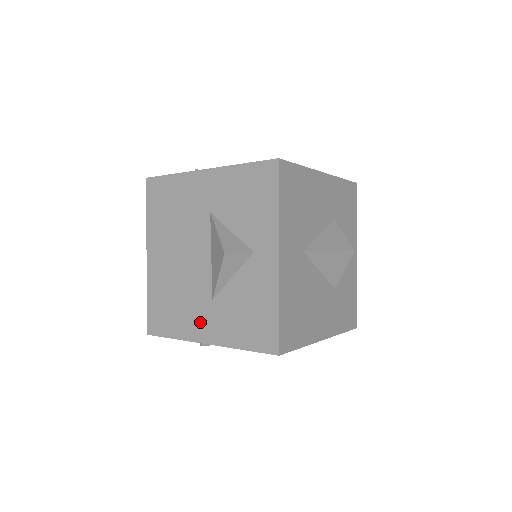
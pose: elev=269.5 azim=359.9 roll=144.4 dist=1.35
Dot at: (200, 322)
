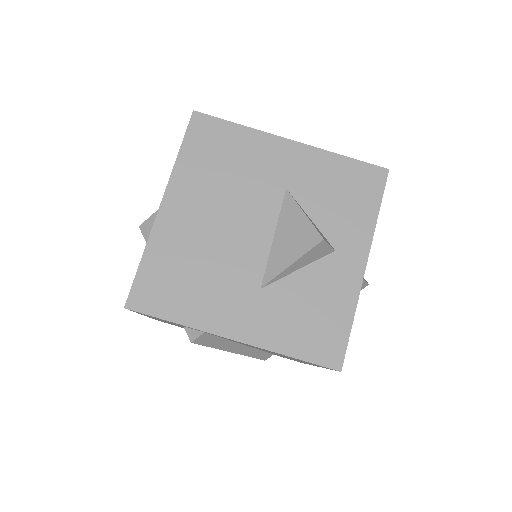
Dot at: (232, 311)
